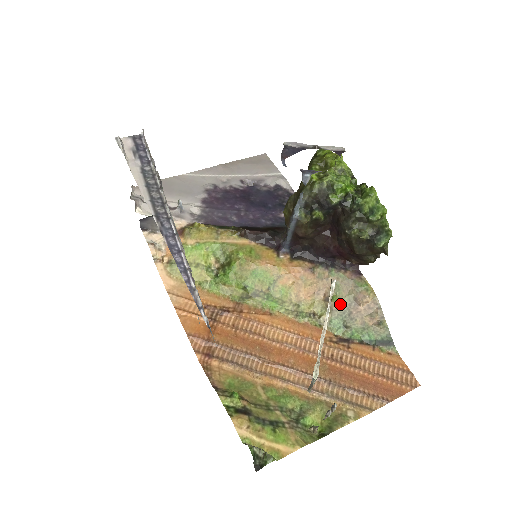
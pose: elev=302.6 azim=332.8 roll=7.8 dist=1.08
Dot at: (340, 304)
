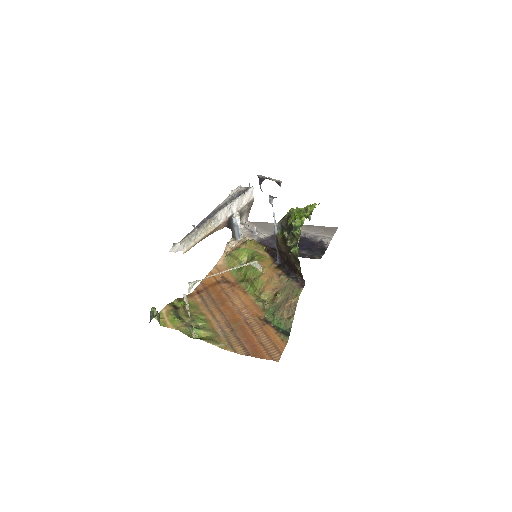
Dot at: (279, 299)
